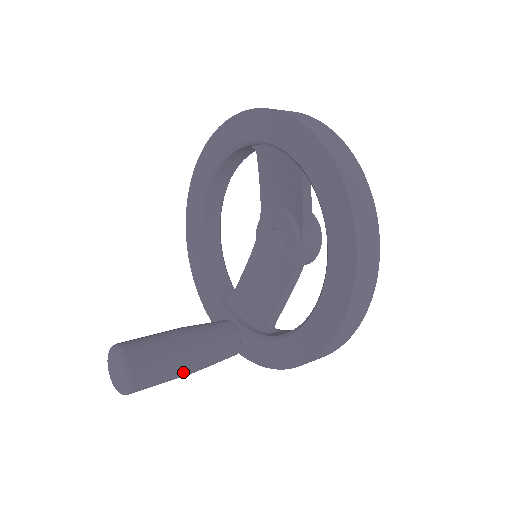
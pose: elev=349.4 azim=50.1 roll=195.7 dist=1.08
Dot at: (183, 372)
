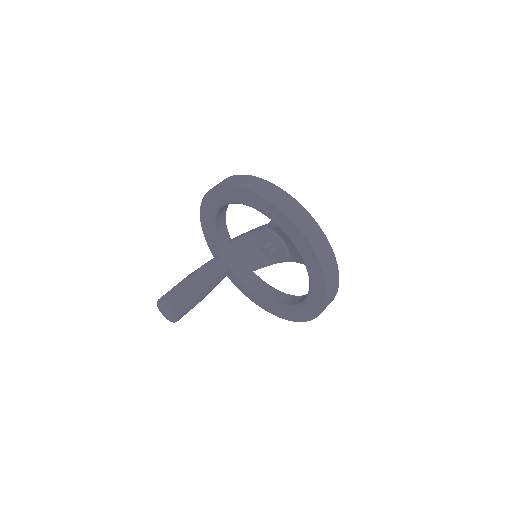
Dot at: occluded
